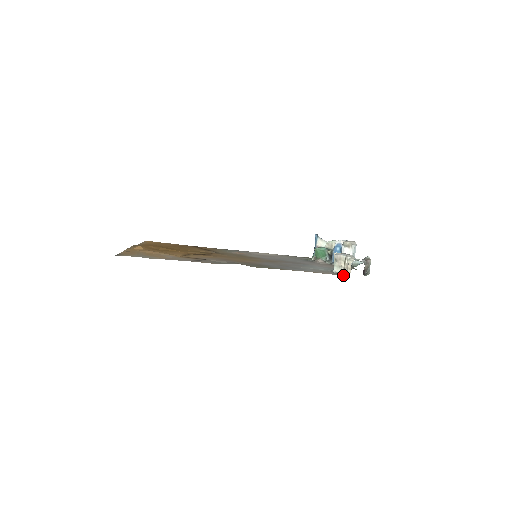
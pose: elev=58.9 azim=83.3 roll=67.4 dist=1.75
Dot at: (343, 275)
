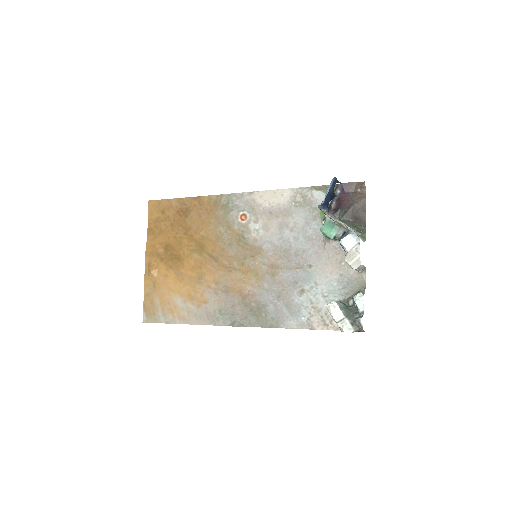
Dot at: (338, 329)
